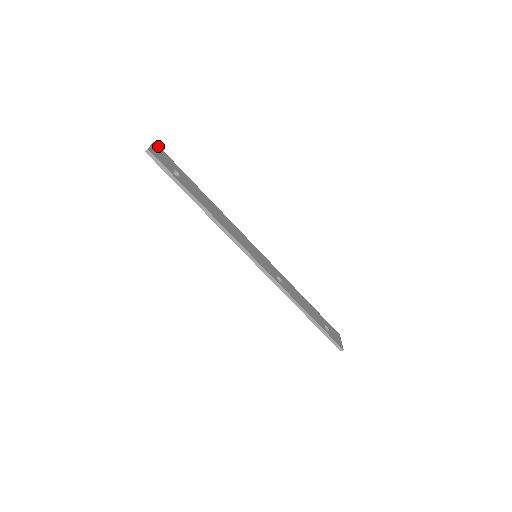
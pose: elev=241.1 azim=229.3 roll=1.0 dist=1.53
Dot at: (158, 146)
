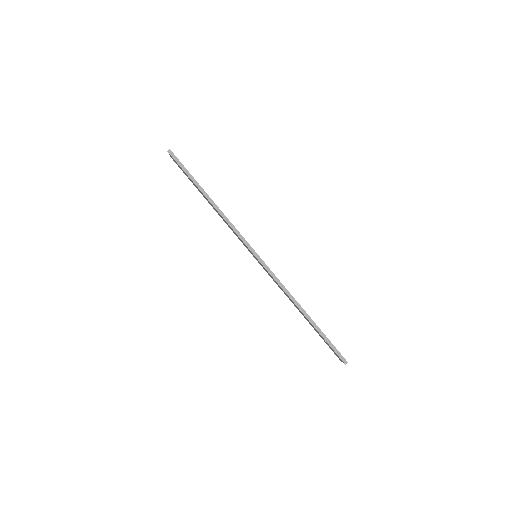
Dot at: occluded
